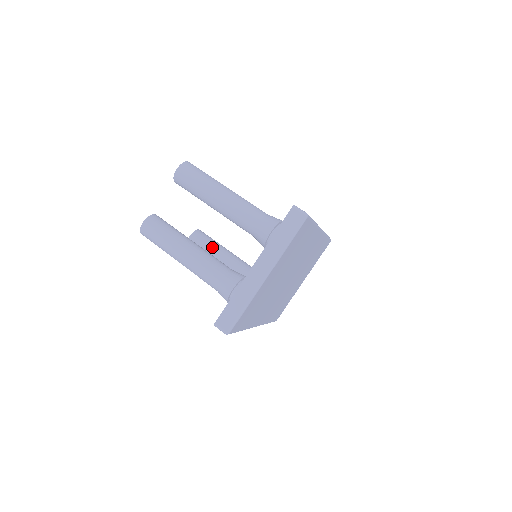
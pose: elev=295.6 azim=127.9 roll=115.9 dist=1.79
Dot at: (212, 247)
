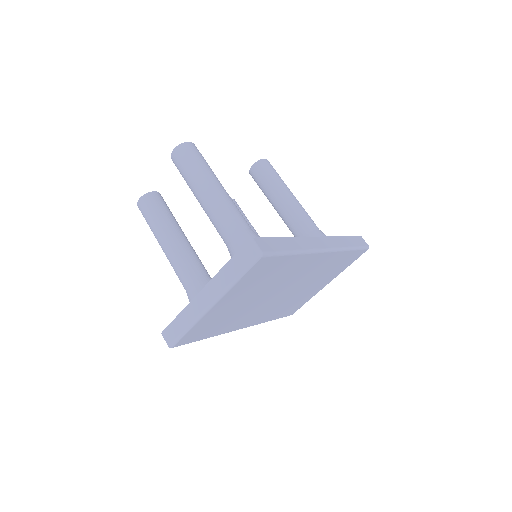
Dot at: occluded
